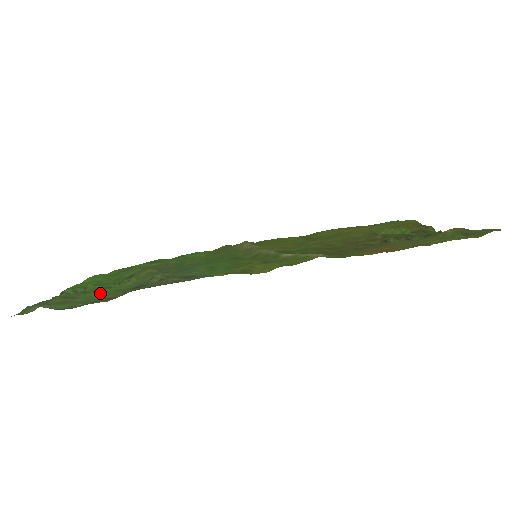
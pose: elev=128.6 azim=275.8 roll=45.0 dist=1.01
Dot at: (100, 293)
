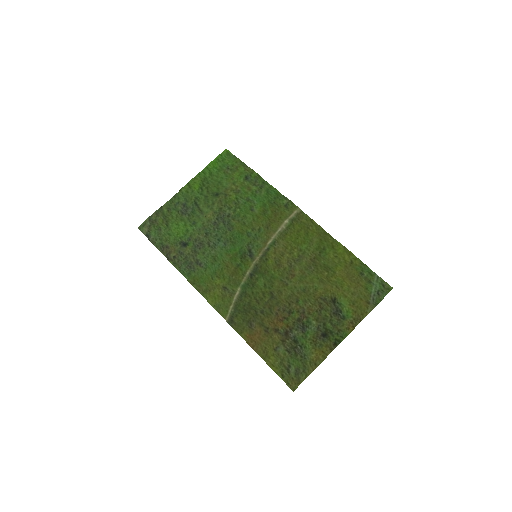
Dot at: (173, 232)
